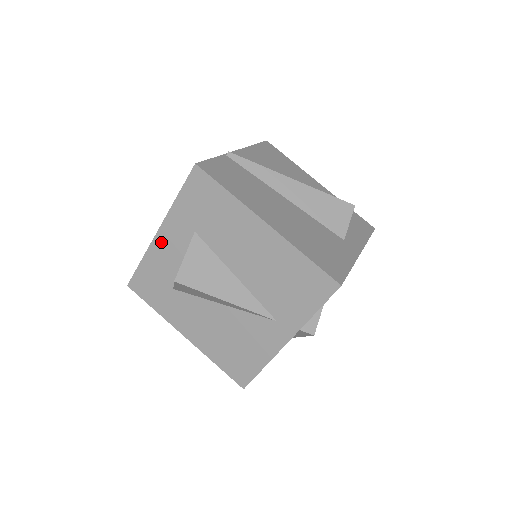
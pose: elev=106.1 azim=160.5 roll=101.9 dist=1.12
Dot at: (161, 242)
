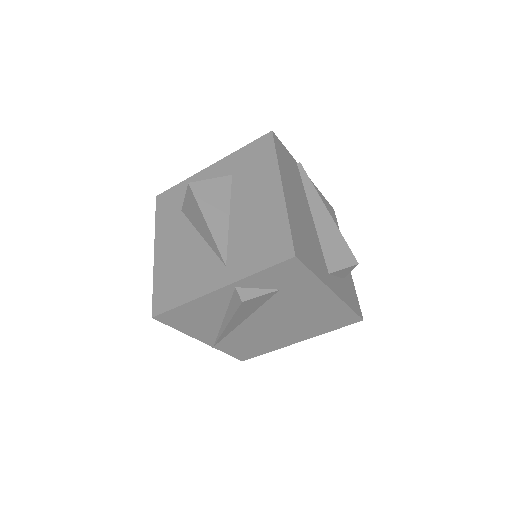
Dot at: (205, 174)
